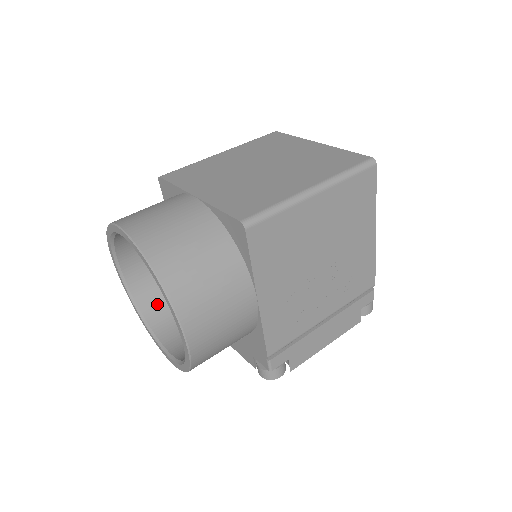
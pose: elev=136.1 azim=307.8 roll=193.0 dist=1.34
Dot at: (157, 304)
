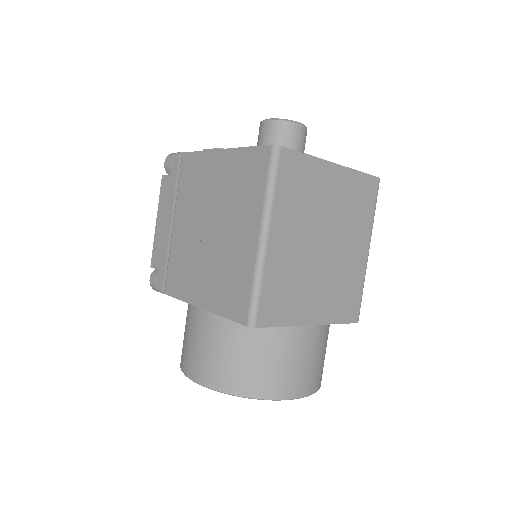
Dot at: occluded
